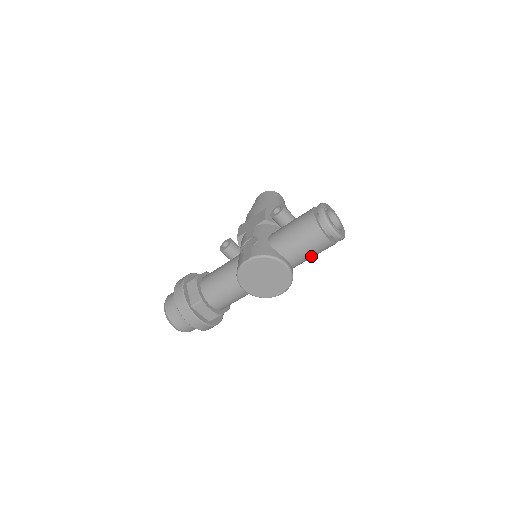
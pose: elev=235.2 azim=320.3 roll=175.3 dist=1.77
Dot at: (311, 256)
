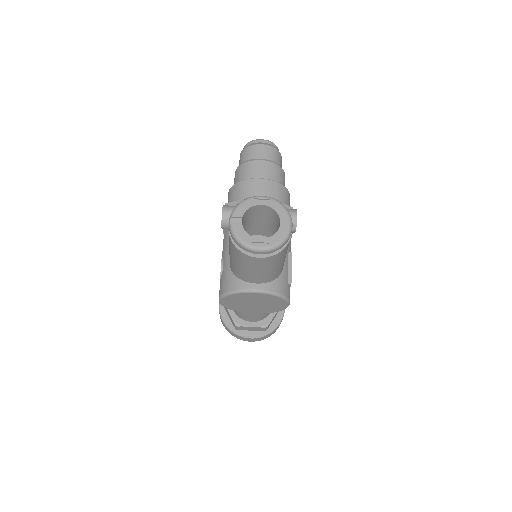
Dot at: (275, 268)
